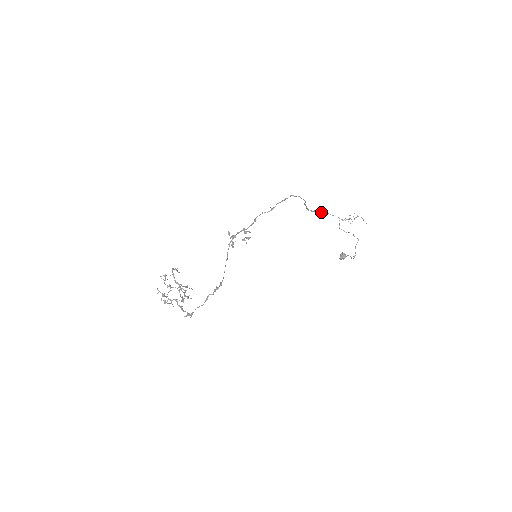
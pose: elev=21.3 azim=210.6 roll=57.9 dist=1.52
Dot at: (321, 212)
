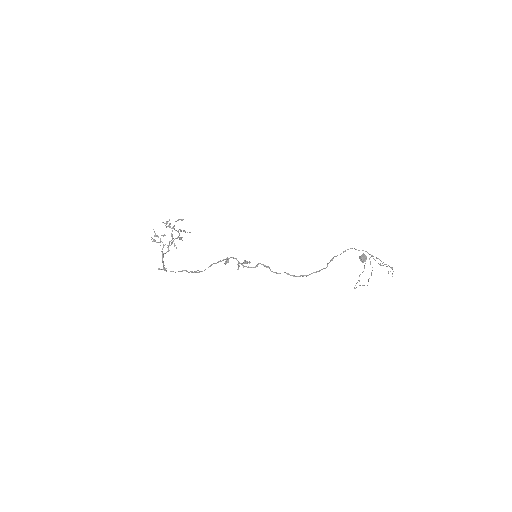
Dot at: (358, 250)
